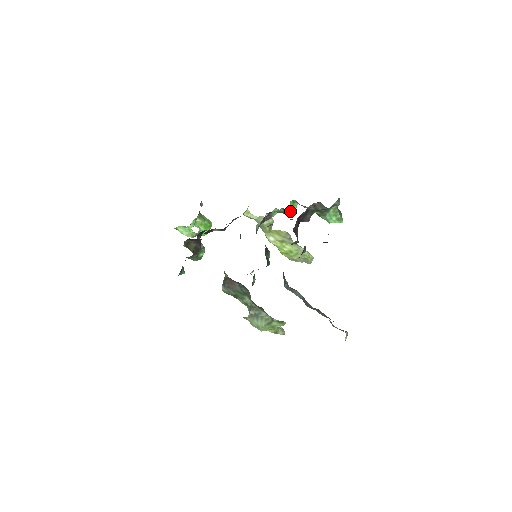
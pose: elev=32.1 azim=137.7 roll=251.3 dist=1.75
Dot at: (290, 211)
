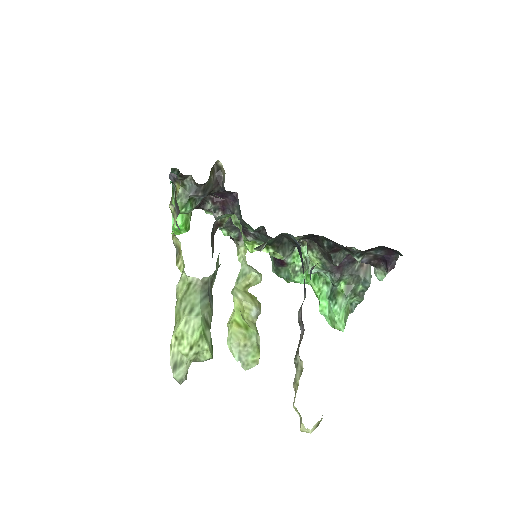
Dot at: (301, 276)
